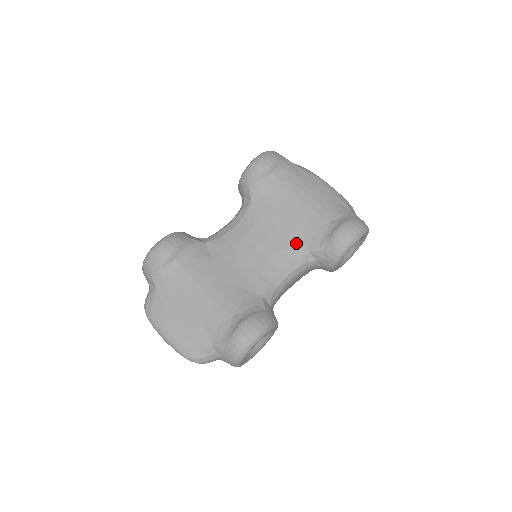
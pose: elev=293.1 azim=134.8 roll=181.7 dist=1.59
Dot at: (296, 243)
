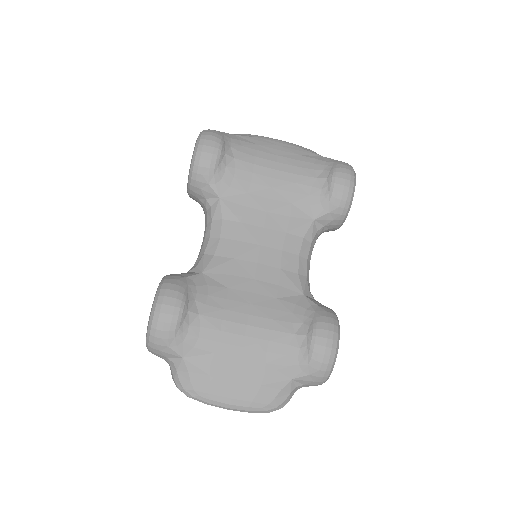
Dot at: (296, 218)
